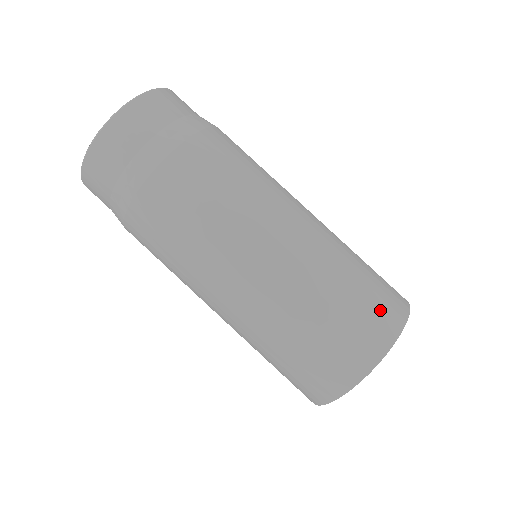
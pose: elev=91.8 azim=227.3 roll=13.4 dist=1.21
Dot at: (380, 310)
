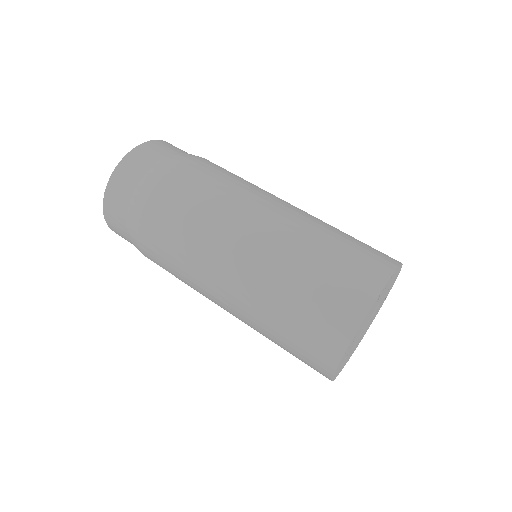
Dot at: (375, 251)
